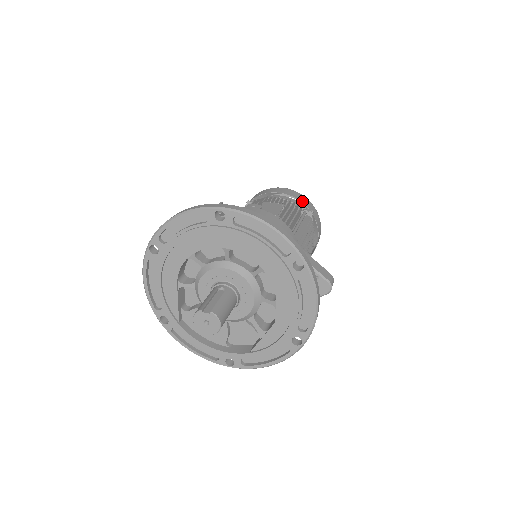
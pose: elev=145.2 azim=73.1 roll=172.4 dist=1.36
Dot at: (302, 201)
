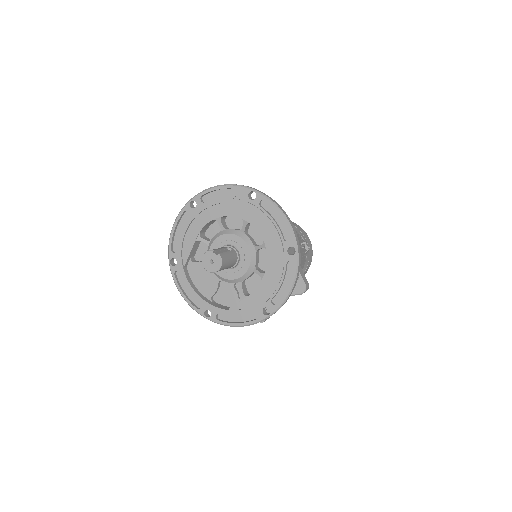
Dot at: (305, 236)
